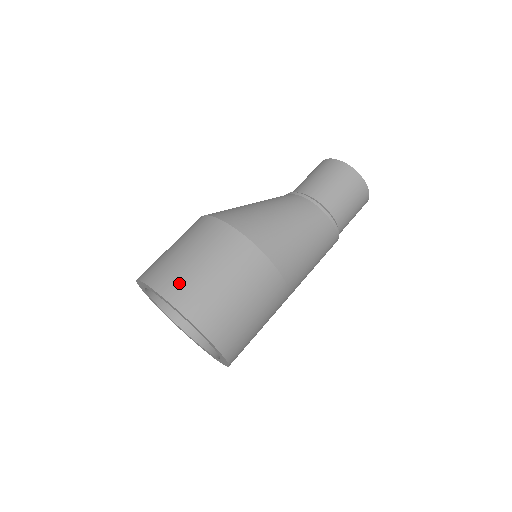
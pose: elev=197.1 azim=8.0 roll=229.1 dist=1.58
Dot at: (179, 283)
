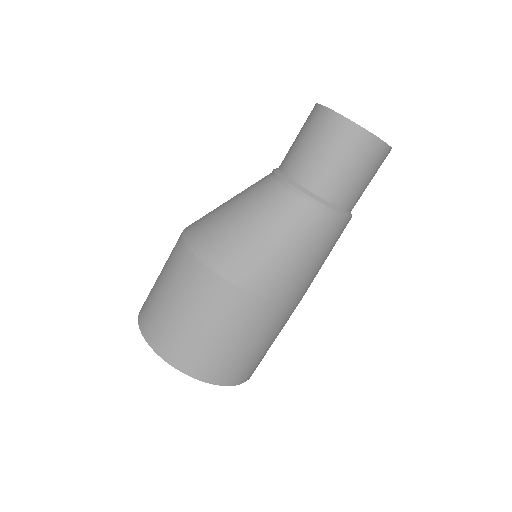
Dot at: (148, 311)
